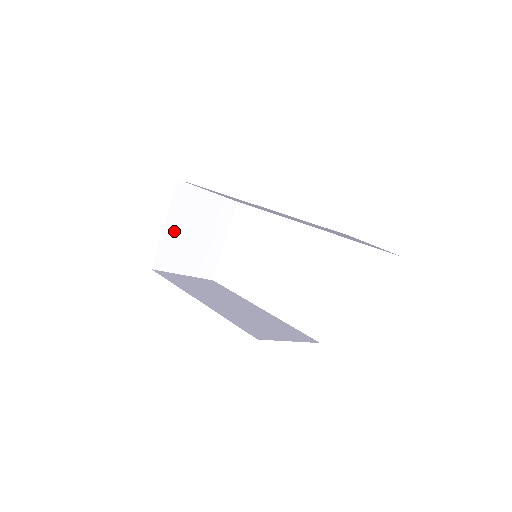
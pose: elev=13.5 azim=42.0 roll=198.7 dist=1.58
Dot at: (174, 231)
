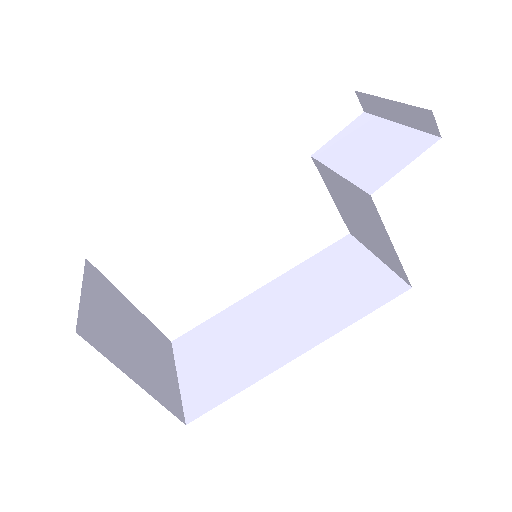
Dot at: (139, 371)
